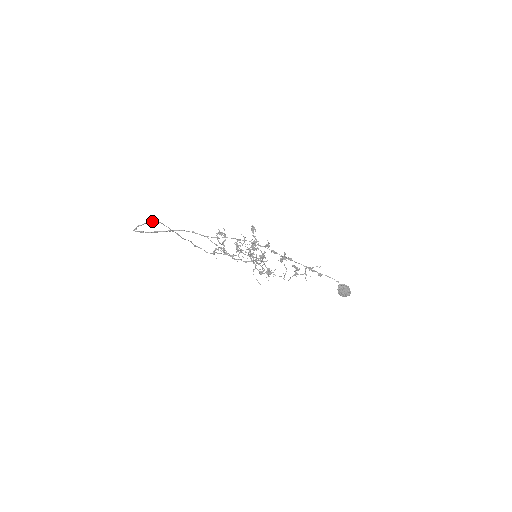
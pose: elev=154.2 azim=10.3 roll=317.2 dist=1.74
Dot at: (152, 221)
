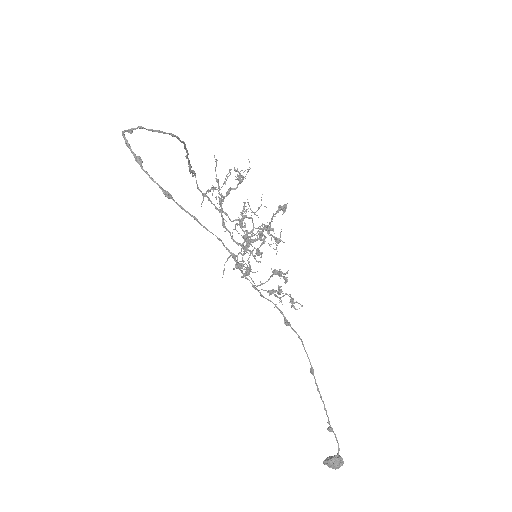
Dot at: (173, 135)
